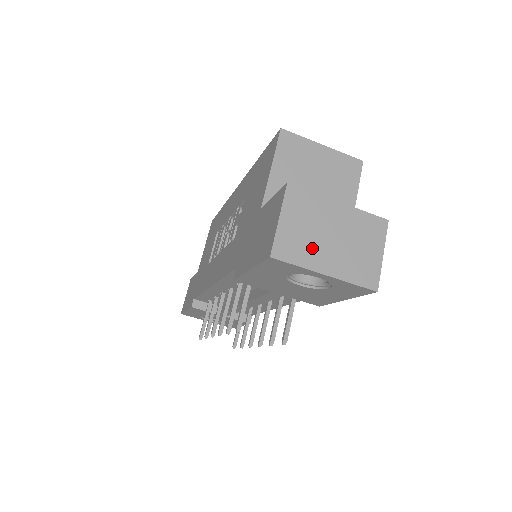
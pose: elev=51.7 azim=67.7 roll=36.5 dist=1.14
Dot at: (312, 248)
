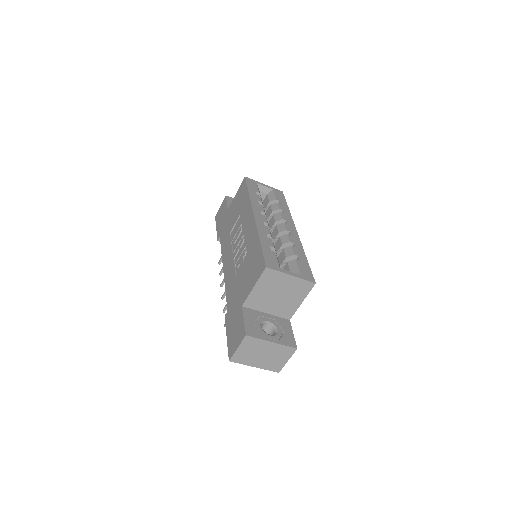
Dot at: (251, 358)
